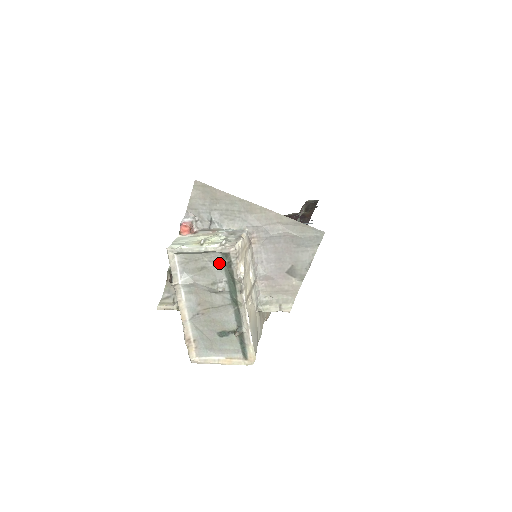
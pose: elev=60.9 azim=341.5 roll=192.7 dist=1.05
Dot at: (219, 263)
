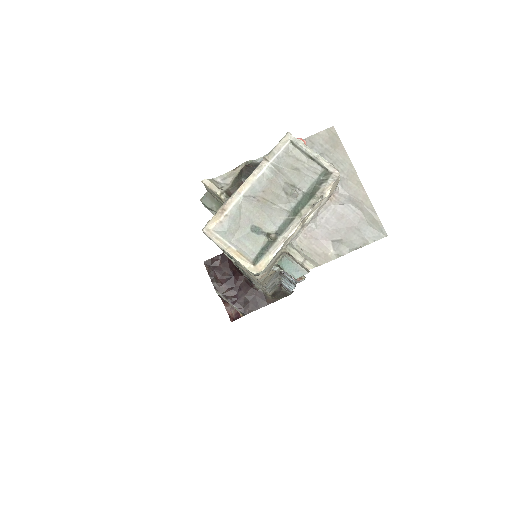
Dot at: (313, 176)
